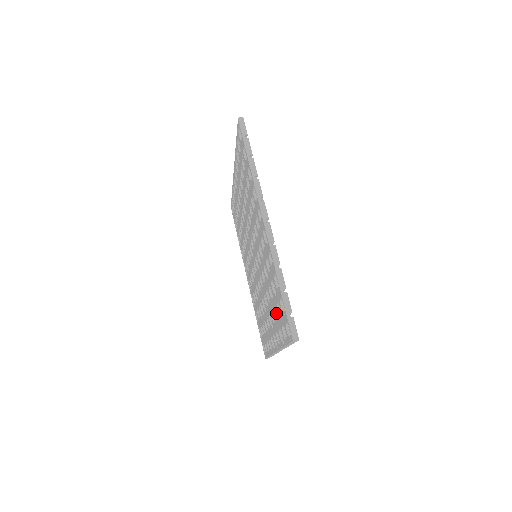
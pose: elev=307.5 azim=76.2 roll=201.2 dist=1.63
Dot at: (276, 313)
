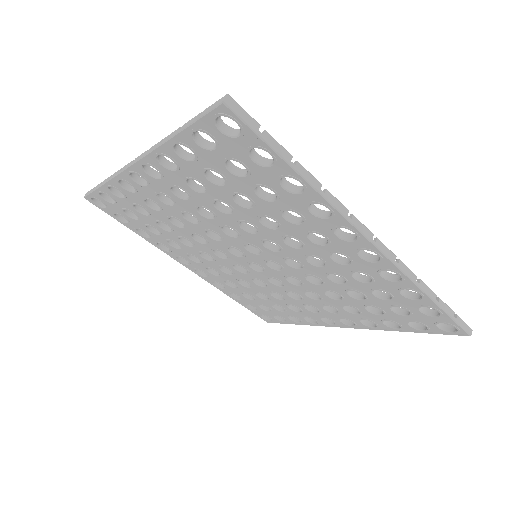
Dot at: (367, 307)
